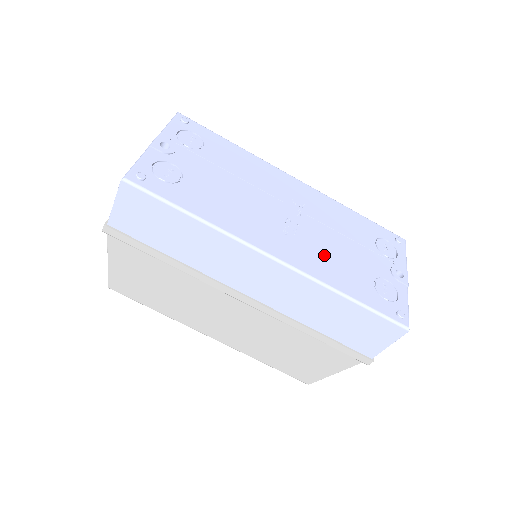
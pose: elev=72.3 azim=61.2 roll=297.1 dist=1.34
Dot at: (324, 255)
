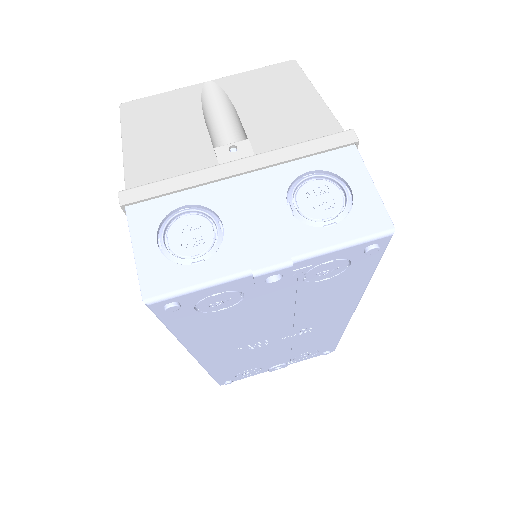
Dot at: (245, 359)
